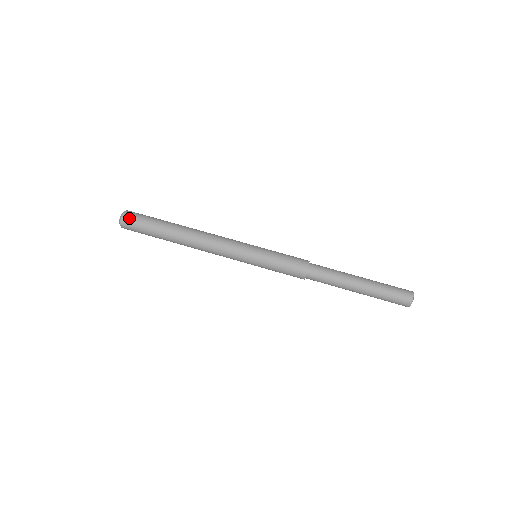
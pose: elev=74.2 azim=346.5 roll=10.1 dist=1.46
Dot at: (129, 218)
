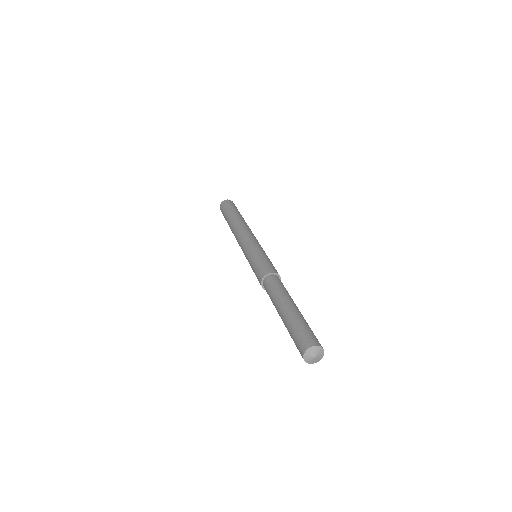
Dot at: (230, 202)
